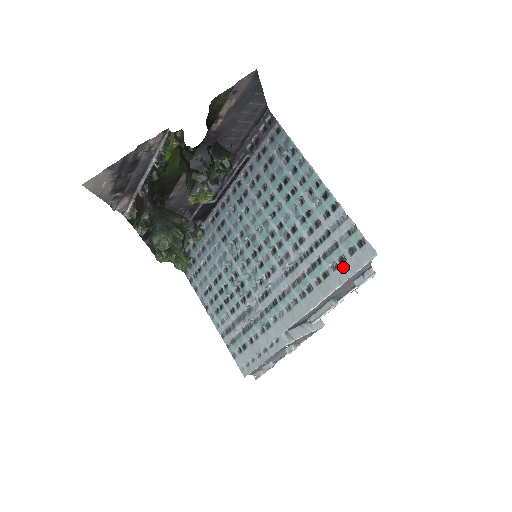
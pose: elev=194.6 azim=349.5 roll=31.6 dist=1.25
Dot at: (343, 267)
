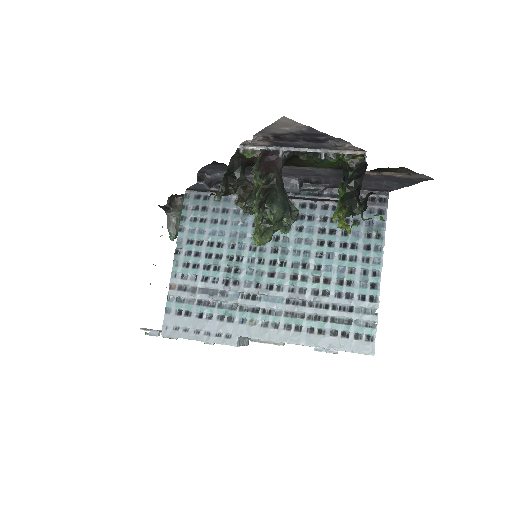
Dot at: (341, 340)
